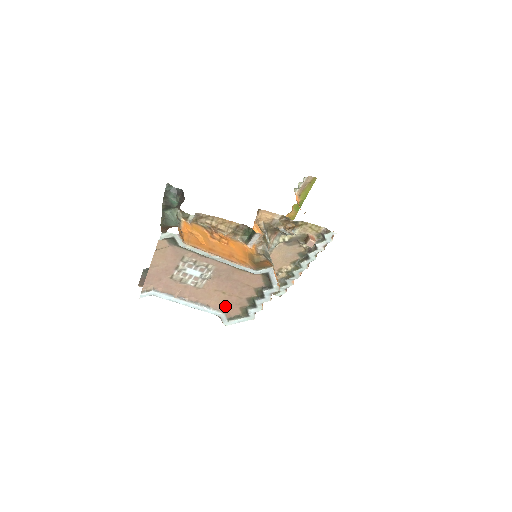
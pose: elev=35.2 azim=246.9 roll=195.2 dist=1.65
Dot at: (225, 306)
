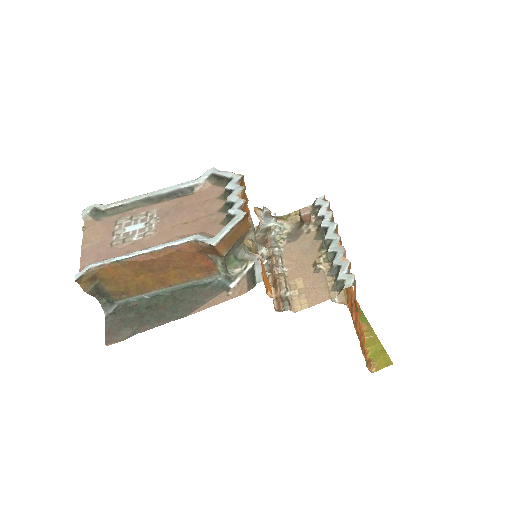
Dot at: (198, 233)
